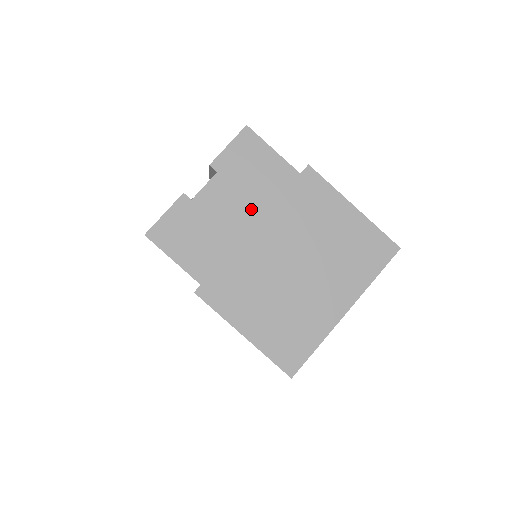
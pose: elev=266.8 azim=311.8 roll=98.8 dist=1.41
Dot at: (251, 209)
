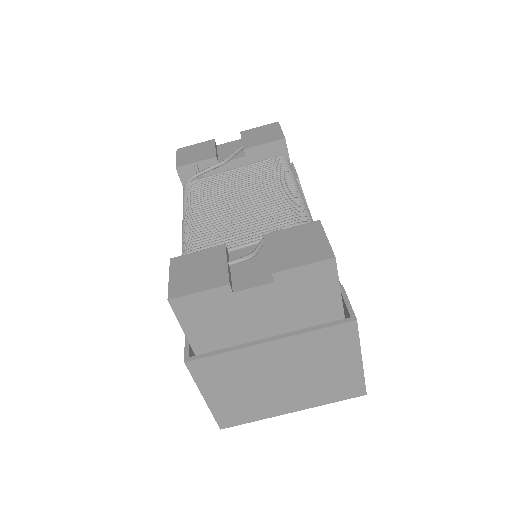
Dot at: (280, 321)
